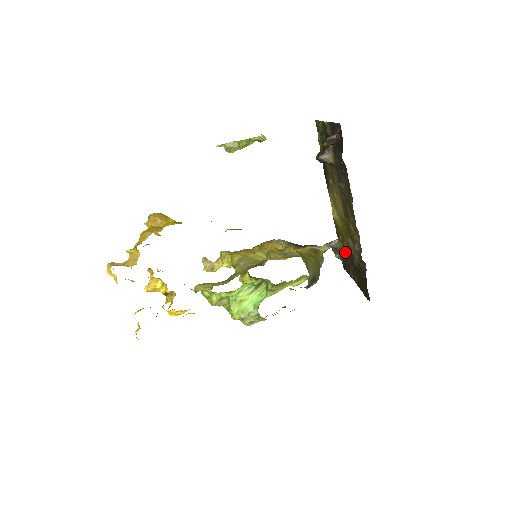
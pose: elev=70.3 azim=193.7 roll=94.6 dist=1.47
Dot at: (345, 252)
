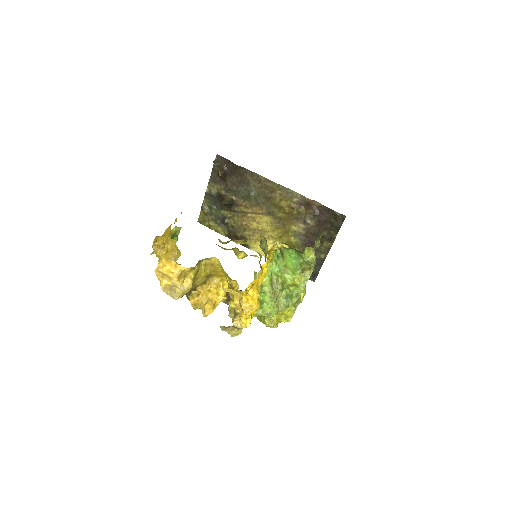
Dot at: occluded
